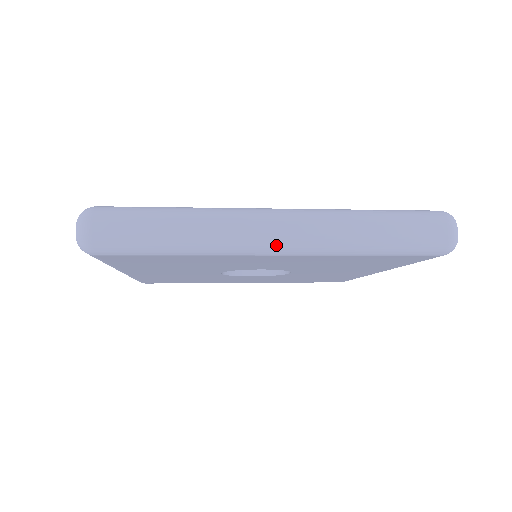
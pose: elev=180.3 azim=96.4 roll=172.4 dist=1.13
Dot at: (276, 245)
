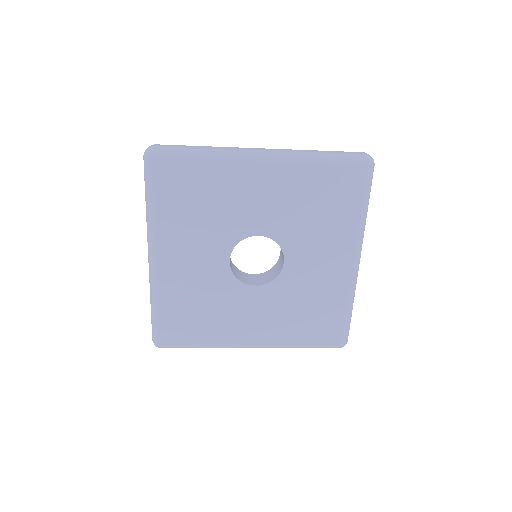
Dot at: (261, 153)
